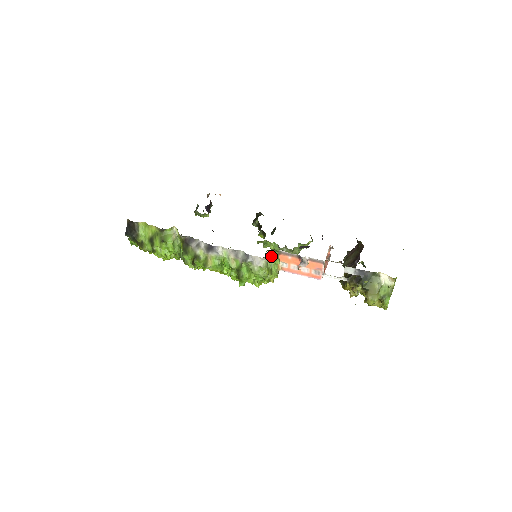
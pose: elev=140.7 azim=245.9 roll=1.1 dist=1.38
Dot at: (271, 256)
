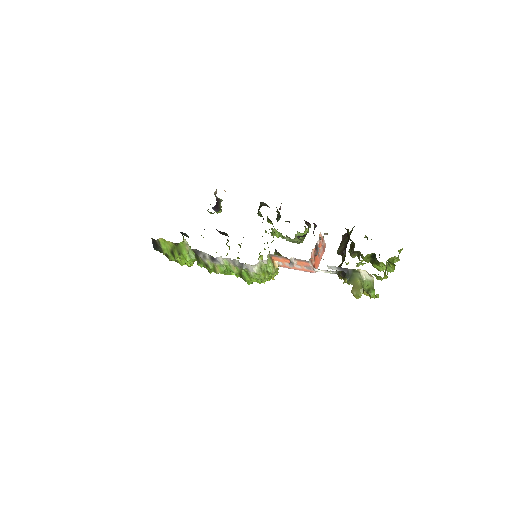
Dot at: (262, 261)
